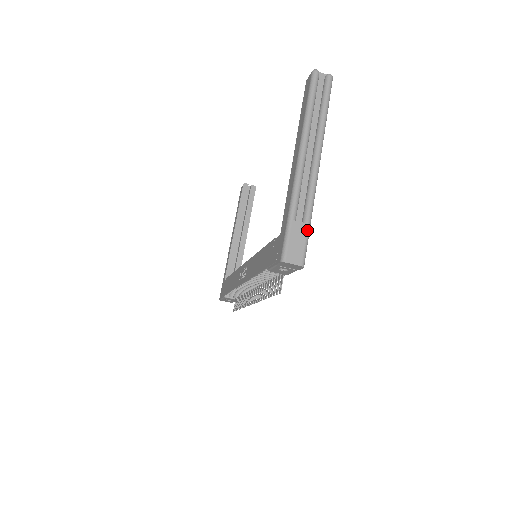
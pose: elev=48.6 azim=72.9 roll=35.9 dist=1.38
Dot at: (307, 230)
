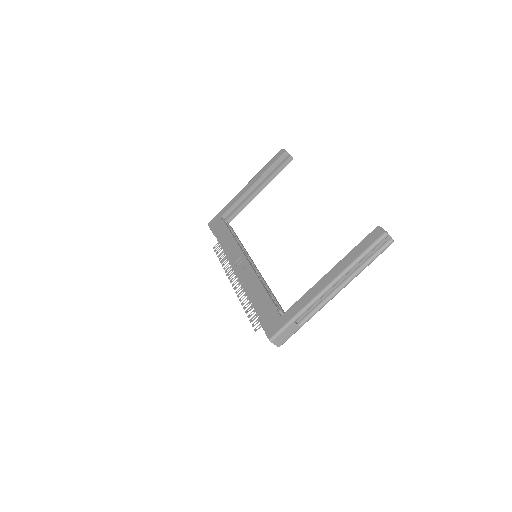
Dot at: (297, 330)
